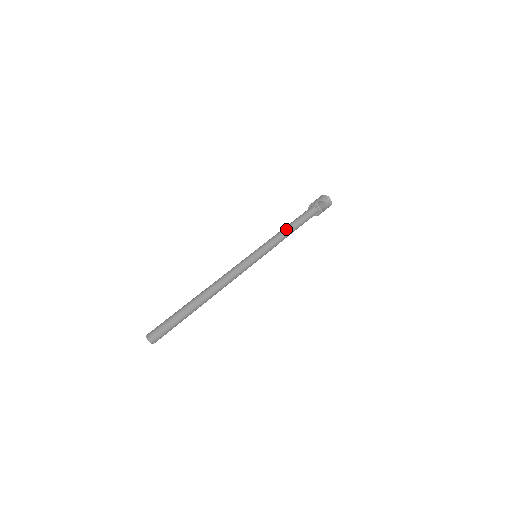
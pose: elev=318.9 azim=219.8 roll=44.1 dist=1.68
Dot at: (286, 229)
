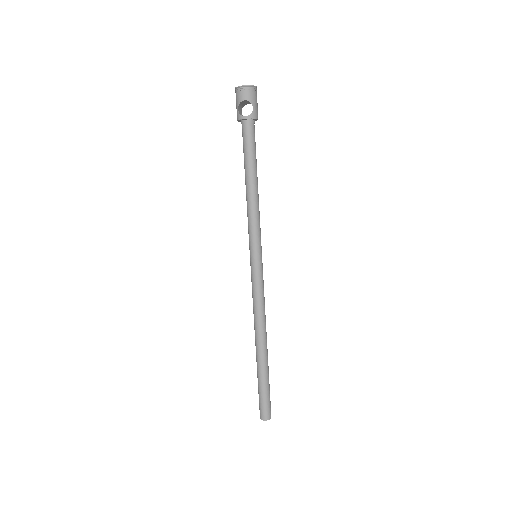
Dot at: (247, 193)
